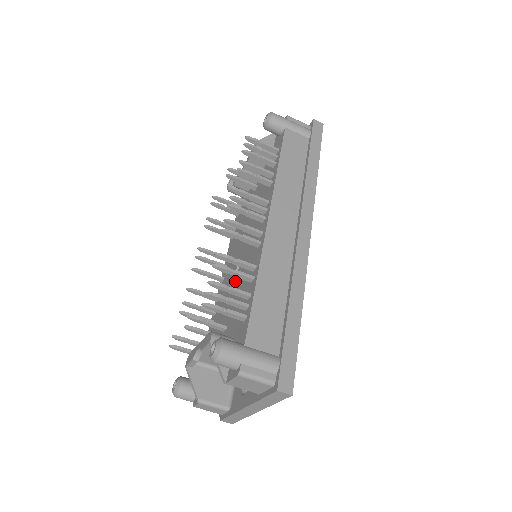
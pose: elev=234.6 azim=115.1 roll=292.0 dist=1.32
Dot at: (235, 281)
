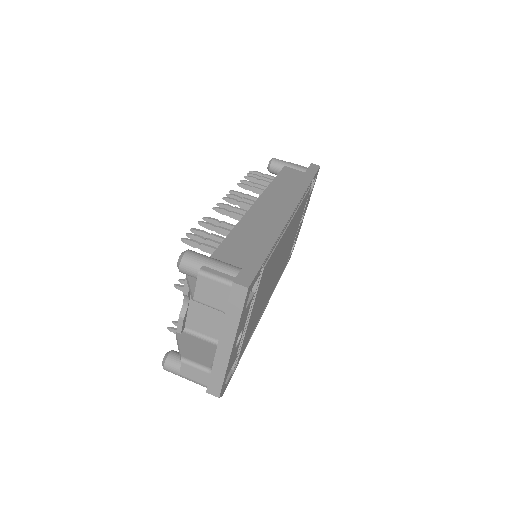
Dot at: occluded
